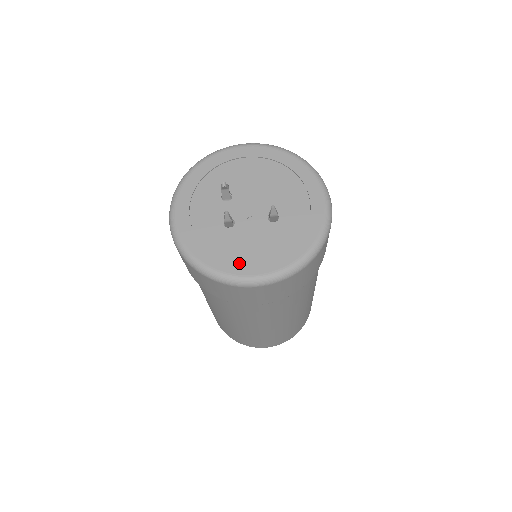
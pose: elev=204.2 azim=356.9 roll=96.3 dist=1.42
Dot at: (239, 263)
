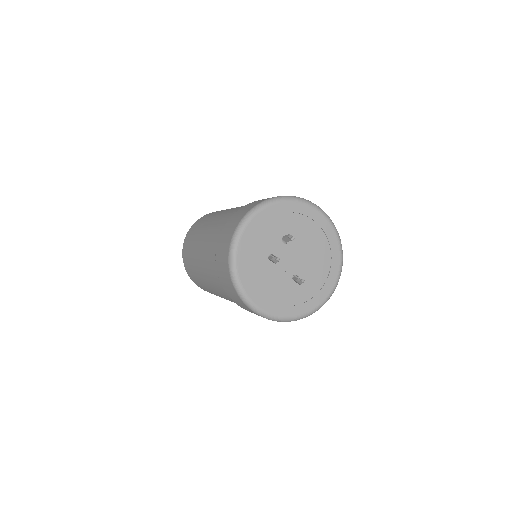
Dot at: (255, 289)
